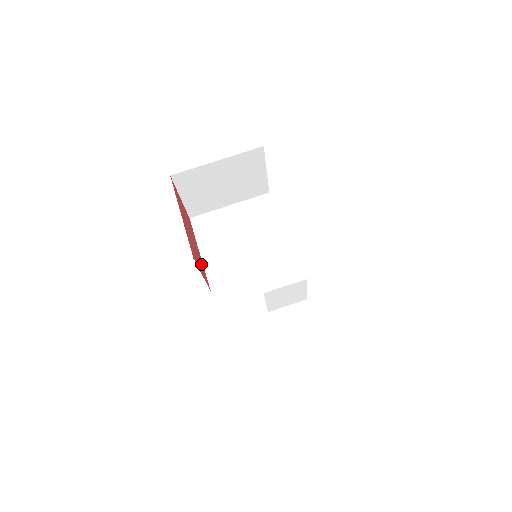
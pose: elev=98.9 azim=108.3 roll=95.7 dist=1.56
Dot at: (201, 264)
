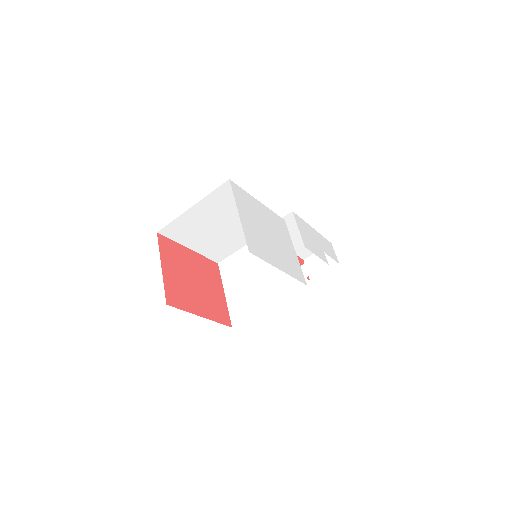
Dot at: (206, 270)
